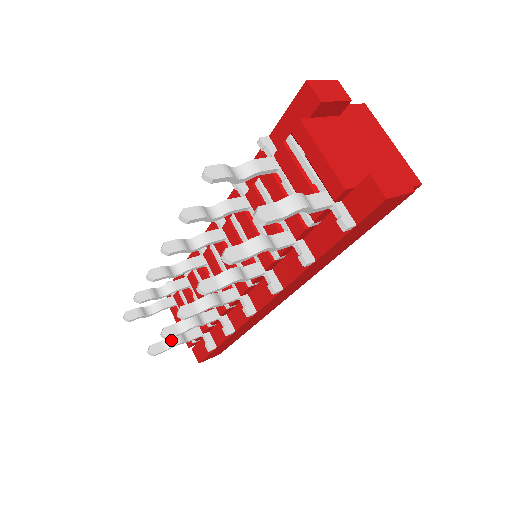
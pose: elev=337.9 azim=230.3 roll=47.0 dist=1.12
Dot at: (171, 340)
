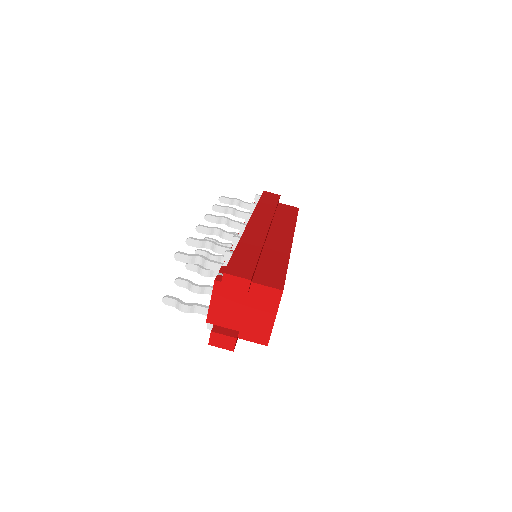
Dot at: occluded
